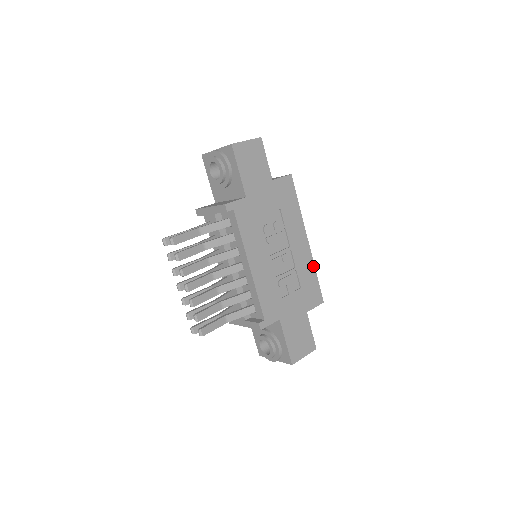
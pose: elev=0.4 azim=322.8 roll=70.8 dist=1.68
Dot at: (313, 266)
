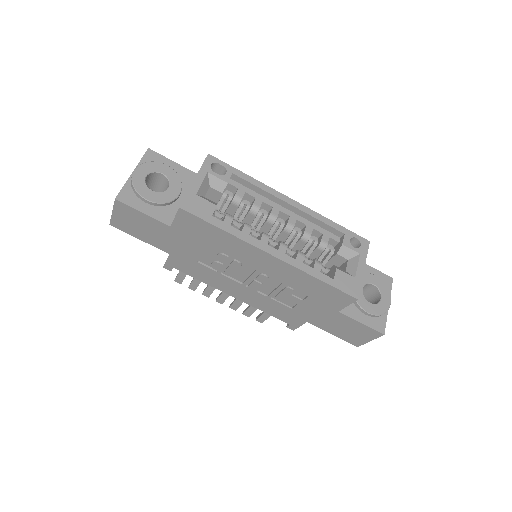
Dot at: (306, 274)
